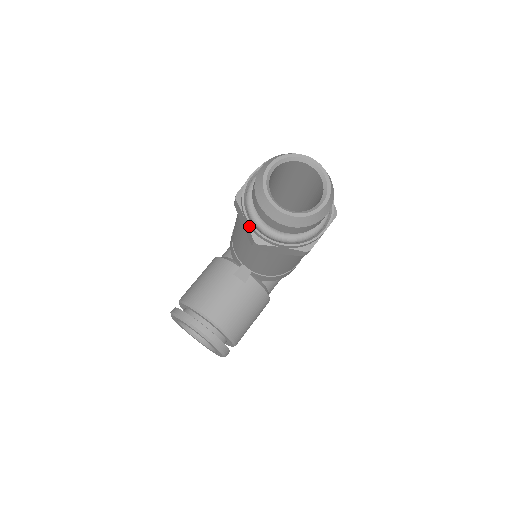
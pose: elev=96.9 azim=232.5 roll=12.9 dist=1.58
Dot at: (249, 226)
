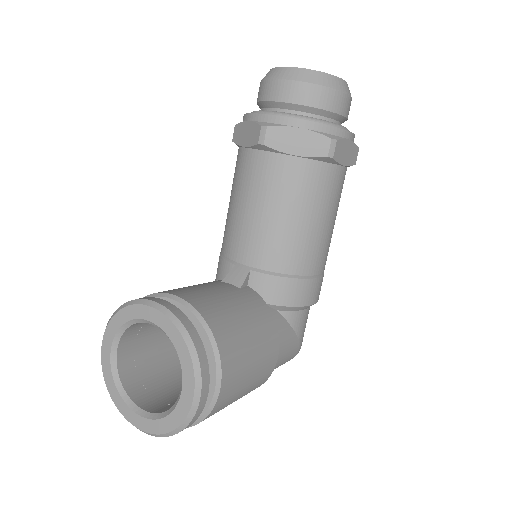
Dot at: (254, 120)
